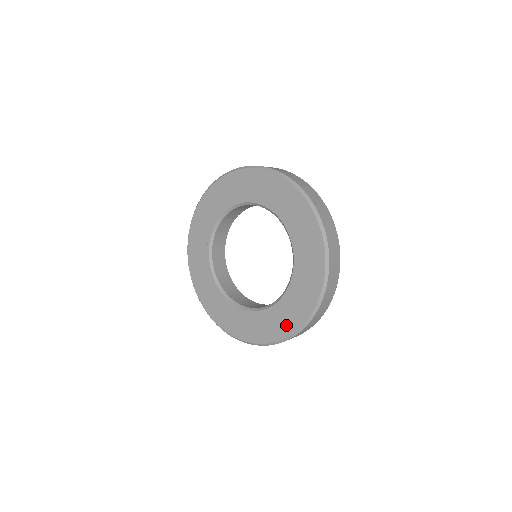
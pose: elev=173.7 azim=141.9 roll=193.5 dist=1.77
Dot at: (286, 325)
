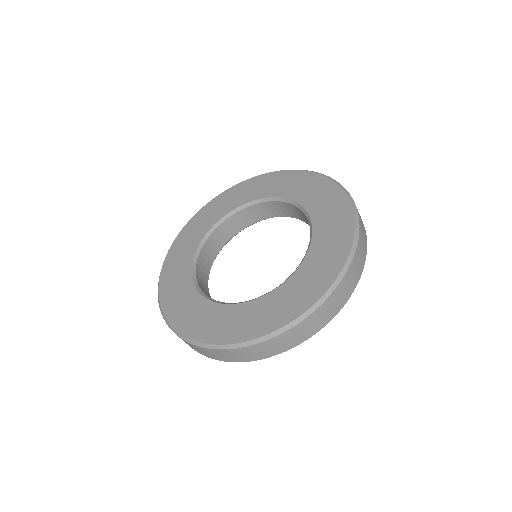
Dot at: (253, 326)
